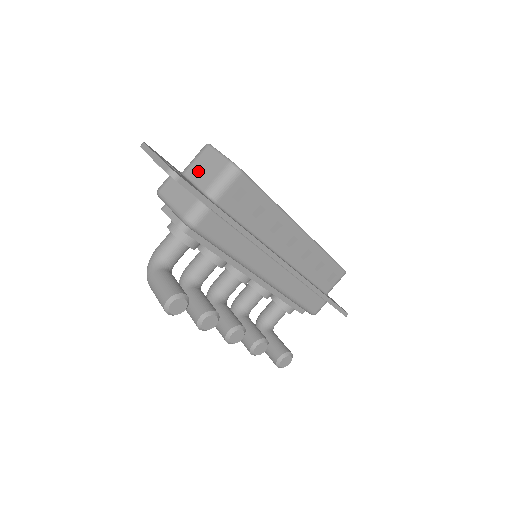
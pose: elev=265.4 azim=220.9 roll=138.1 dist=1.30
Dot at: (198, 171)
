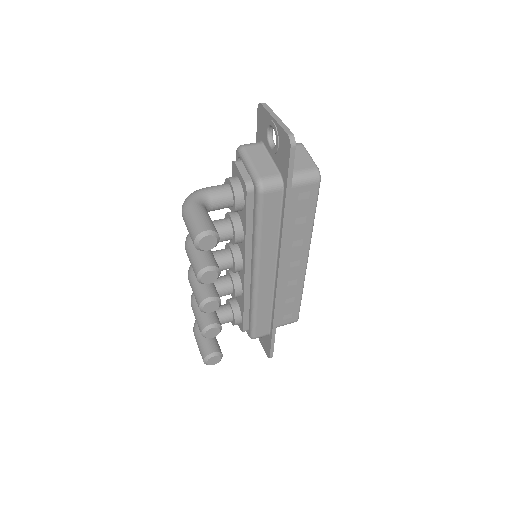
Dot at: occluded
